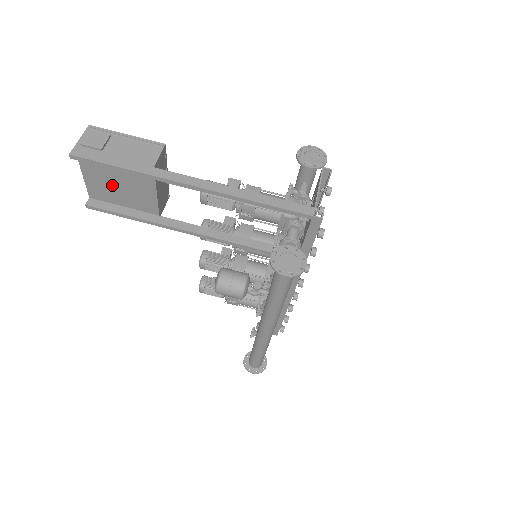
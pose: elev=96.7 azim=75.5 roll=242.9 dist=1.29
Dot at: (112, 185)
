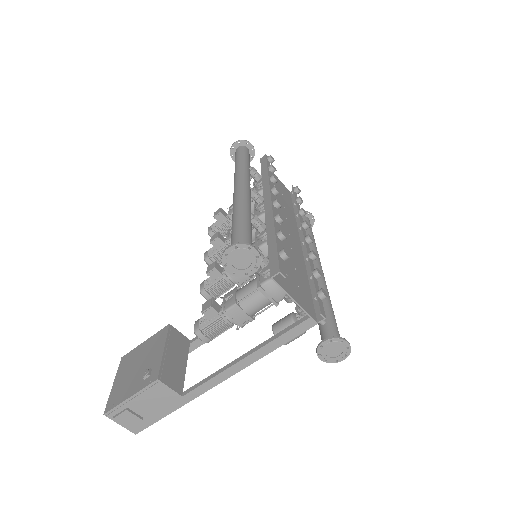
Dot at: occluded
